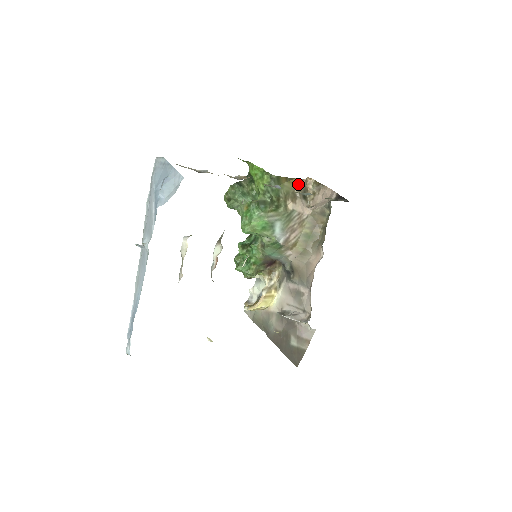
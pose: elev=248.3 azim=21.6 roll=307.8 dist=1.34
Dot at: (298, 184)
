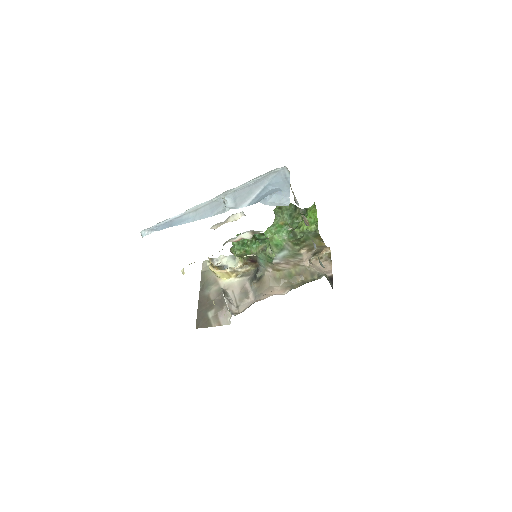
Dot at: (322, 246)
